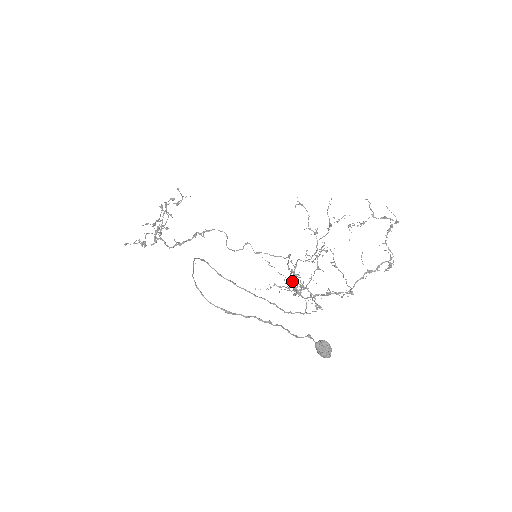
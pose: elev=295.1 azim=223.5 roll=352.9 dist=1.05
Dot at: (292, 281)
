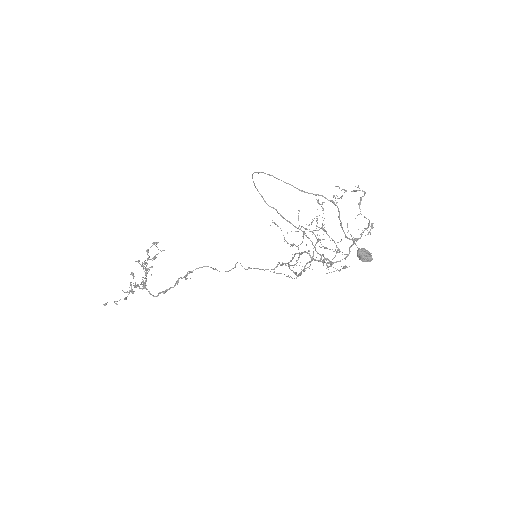
Dot at: (301, 253)
